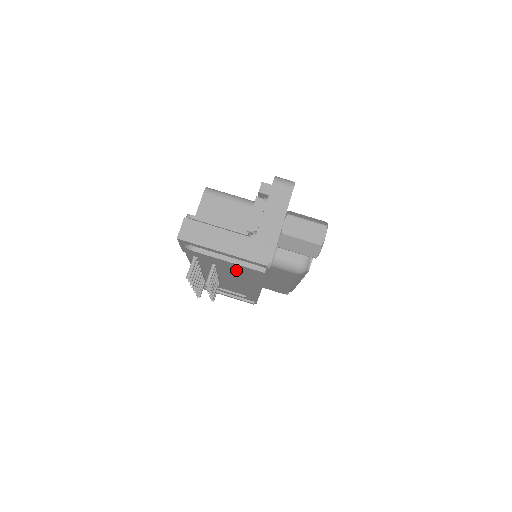
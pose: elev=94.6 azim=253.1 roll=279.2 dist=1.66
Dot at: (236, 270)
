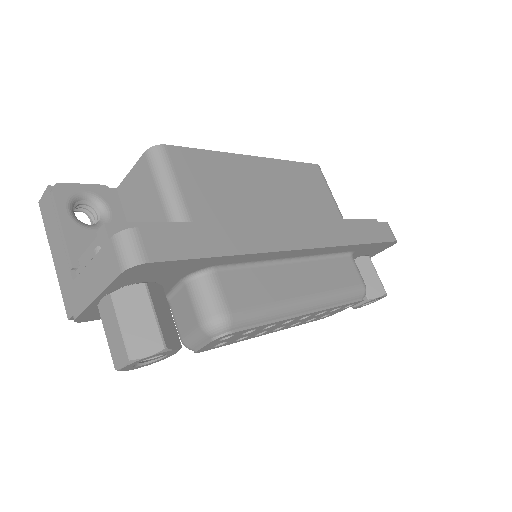
Dot at: occluded
